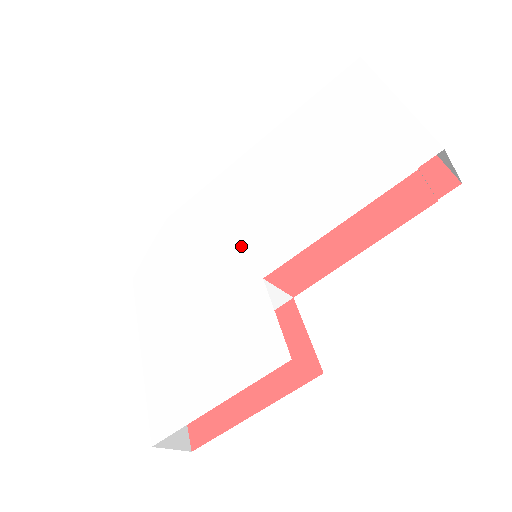
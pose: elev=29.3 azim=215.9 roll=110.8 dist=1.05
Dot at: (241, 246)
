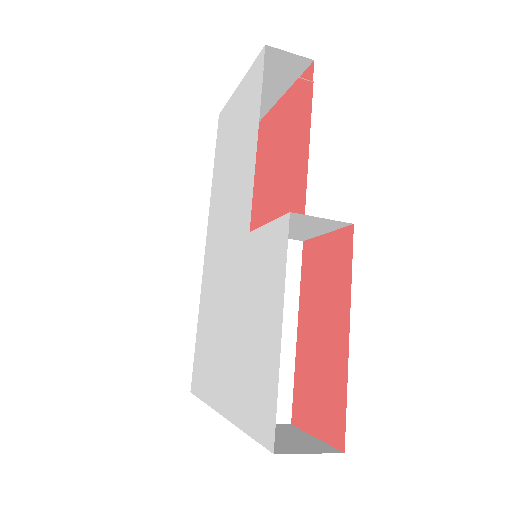
Dot at: (231, 251)
